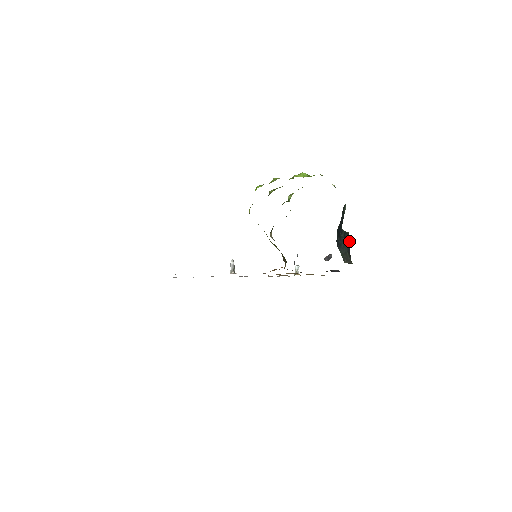
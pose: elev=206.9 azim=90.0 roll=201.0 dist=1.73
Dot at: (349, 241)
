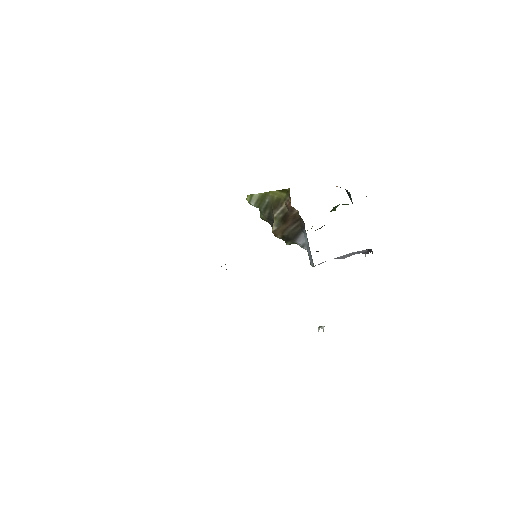
Dot at: occluded
